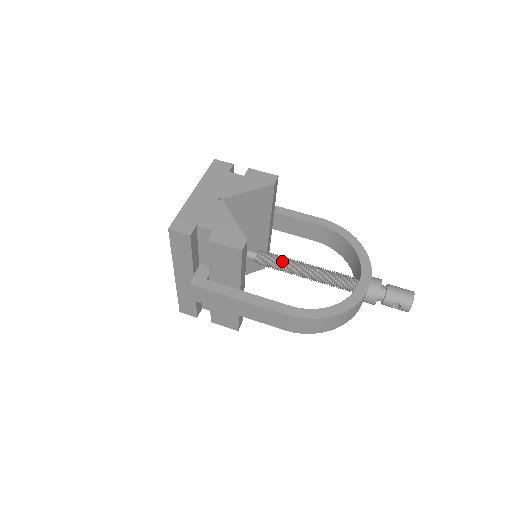
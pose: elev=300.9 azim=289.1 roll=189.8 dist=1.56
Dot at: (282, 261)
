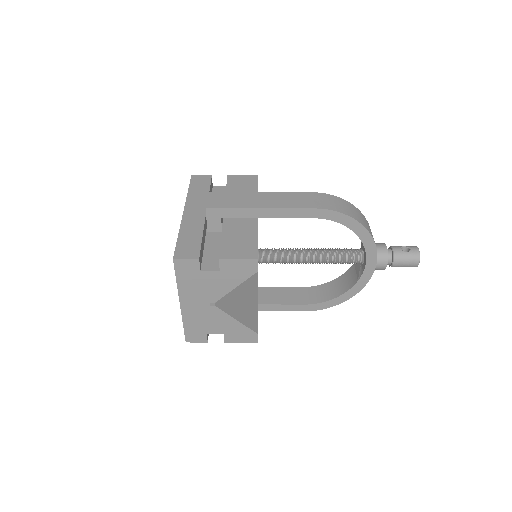
Dot at: (285, 263)
